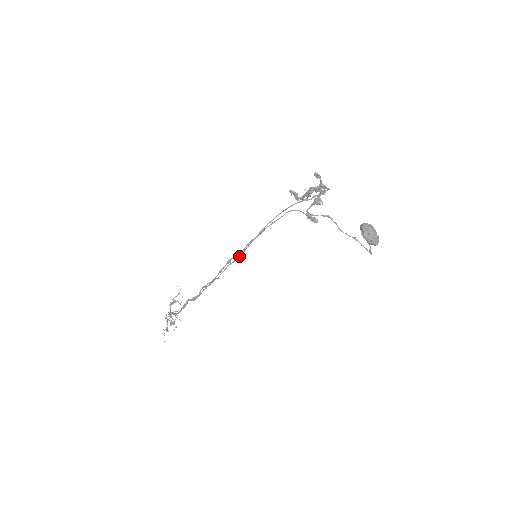
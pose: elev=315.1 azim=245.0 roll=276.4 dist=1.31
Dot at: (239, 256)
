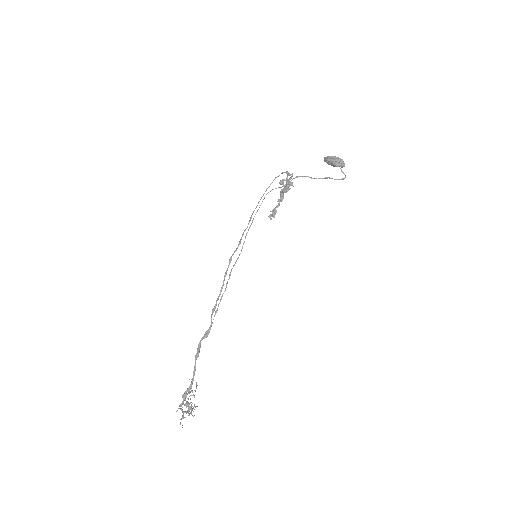
Dot at: (239, 254)
